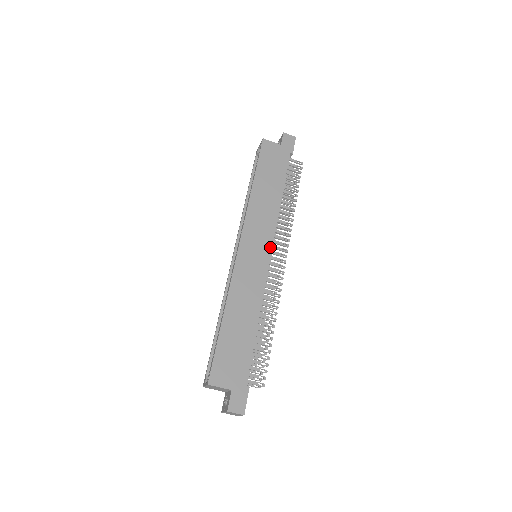
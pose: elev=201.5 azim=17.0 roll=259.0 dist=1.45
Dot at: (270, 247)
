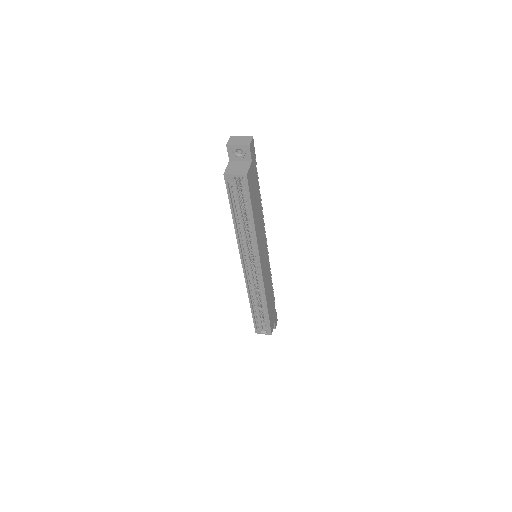
Dot at: (266, 246)
